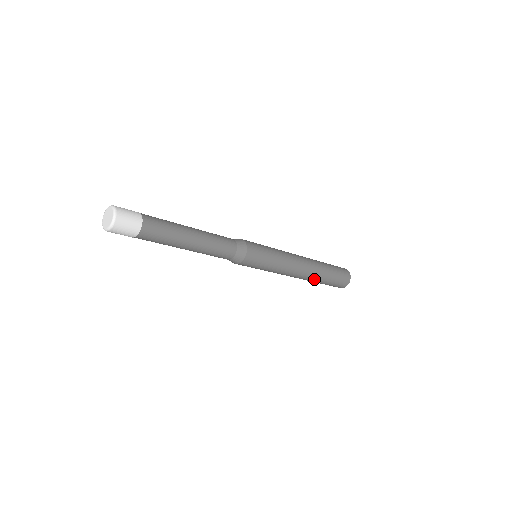
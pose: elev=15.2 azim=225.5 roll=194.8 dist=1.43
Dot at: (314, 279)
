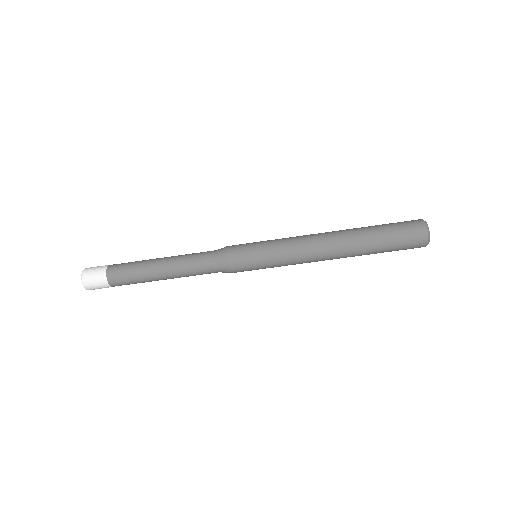
Dot at: (353, 232)
